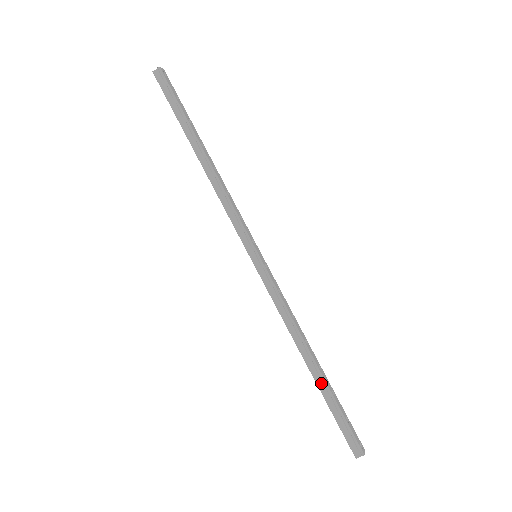
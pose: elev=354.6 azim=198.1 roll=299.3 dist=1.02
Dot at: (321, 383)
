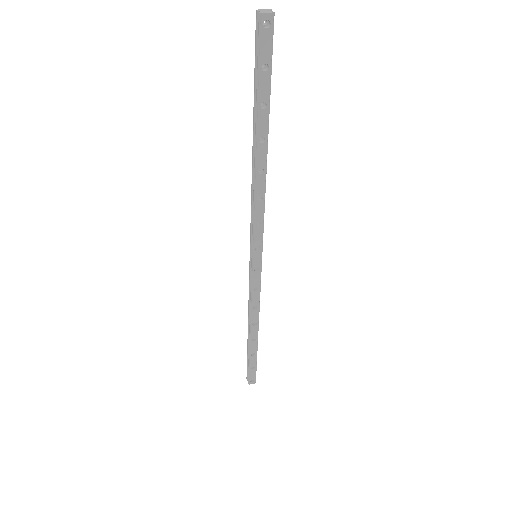
Dot at: (249, 344)
